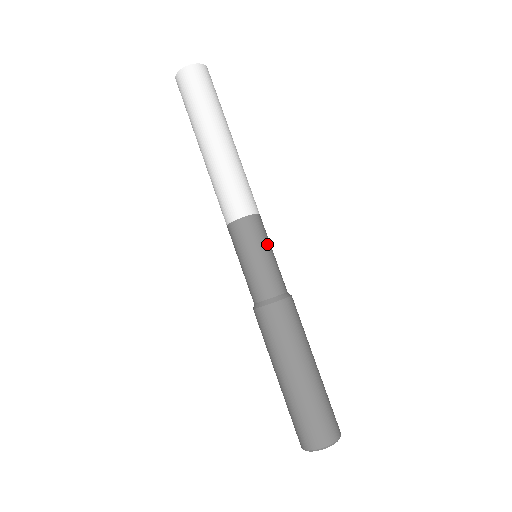
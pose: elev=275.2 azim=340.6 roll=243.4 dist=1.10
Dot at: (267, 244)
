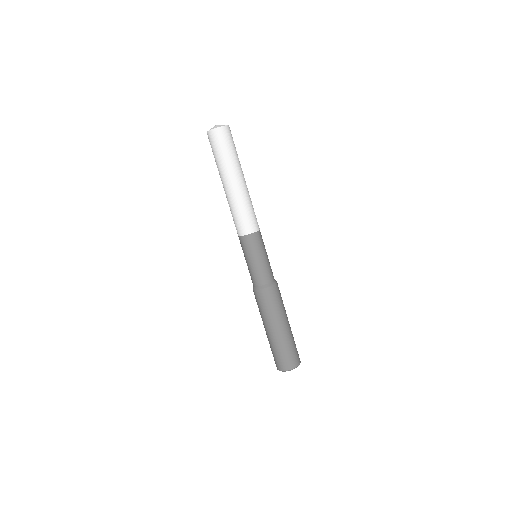
Dot at: (265, 249)
